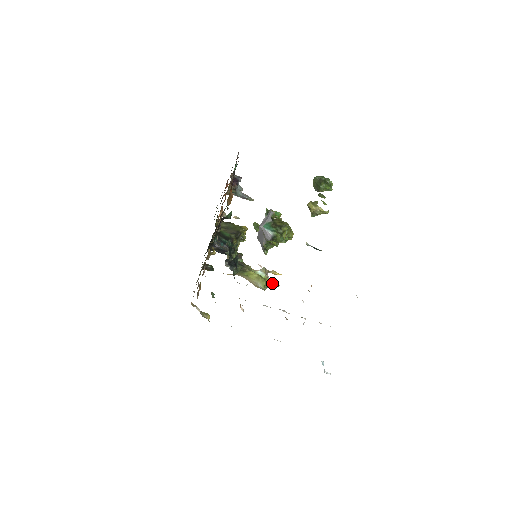
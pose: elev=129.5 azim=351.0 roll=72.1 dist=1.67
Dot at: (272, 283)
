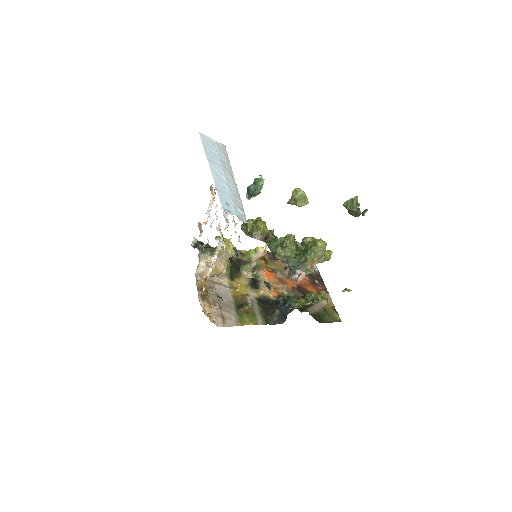
Dot at: (254, 250)
